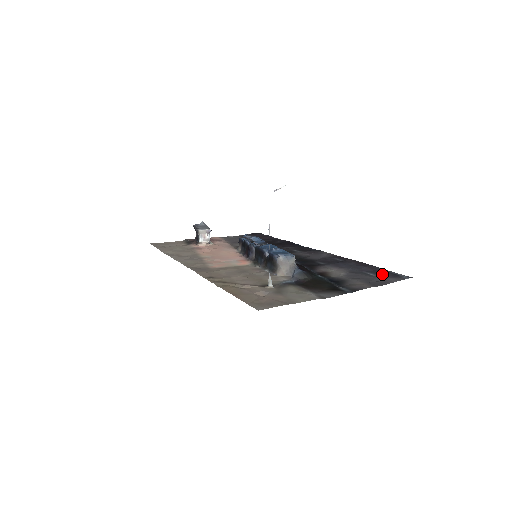
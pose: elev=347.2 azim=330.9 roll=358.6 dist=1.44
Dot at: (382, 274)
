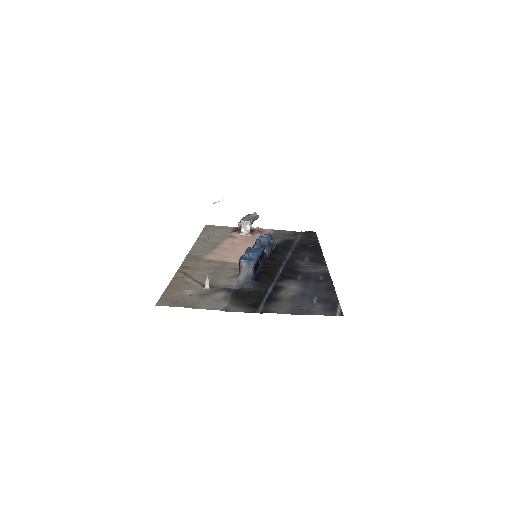
Dot at: (323, 304)
